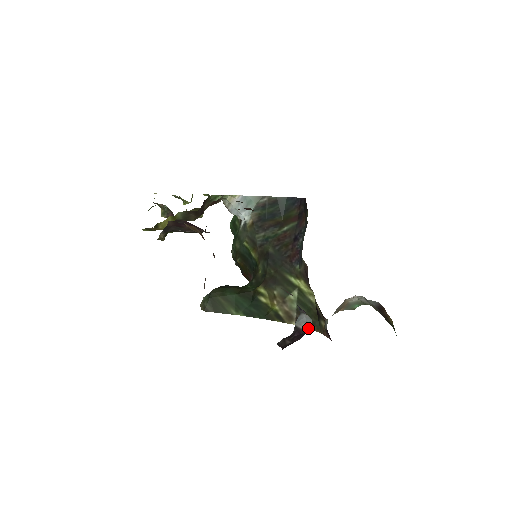
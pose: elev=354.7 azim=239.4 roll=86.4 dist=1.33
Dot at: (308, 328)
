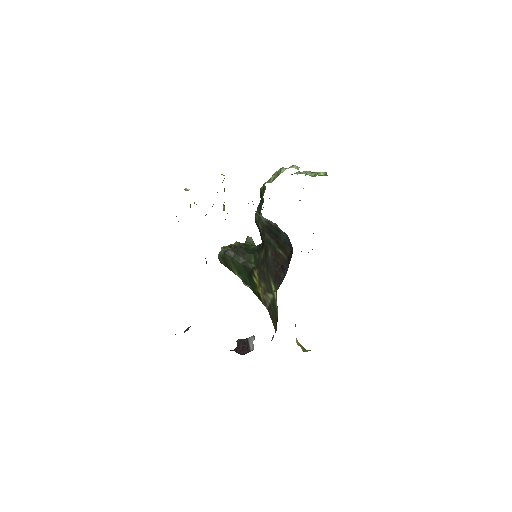
Dot at: (252, 349)
